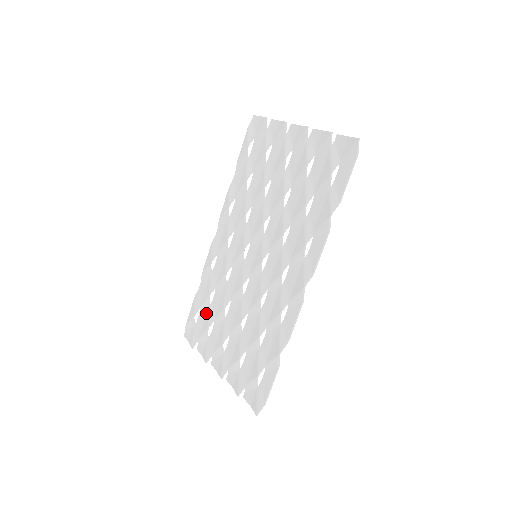
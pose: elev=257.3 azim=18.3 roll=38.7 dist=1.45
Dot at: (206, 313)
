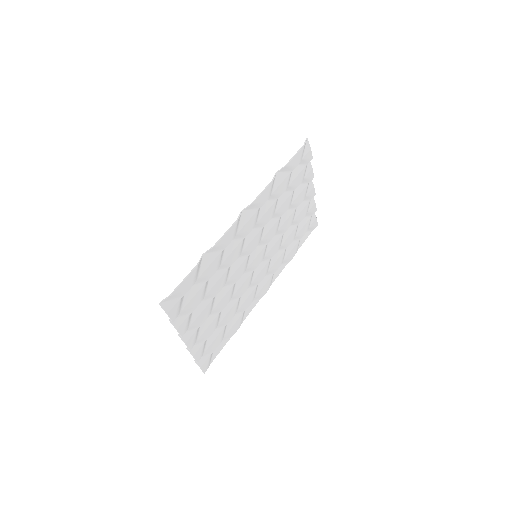
Dot at: (220, 331)
